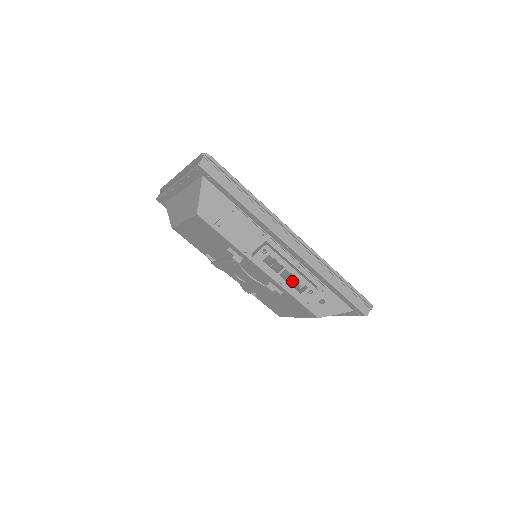
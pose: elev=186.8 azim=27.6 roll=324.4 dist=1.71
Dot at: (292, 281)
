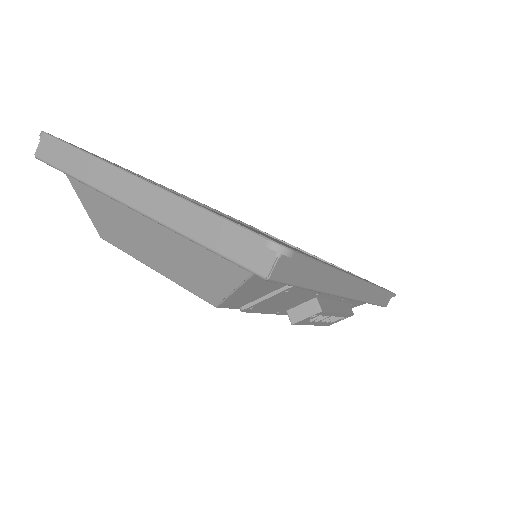
Dot at: occluded
